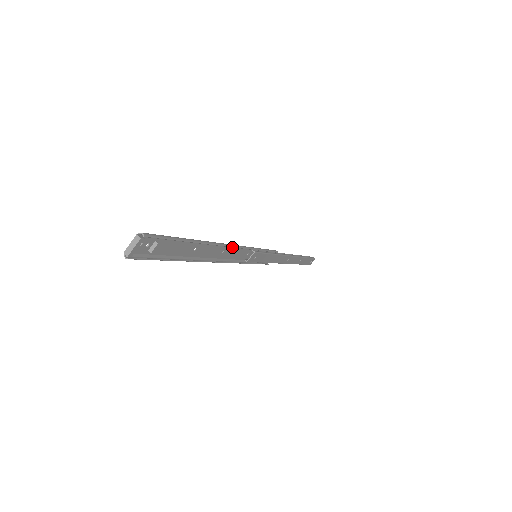
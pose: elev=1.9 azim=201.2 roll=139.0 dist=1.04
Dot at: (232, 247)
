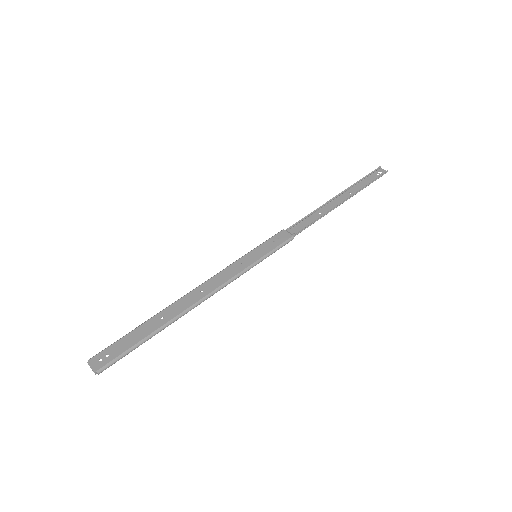
Dot at: (214, 289)
